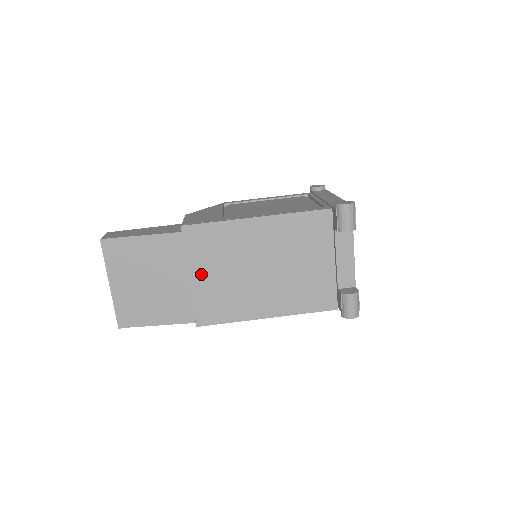
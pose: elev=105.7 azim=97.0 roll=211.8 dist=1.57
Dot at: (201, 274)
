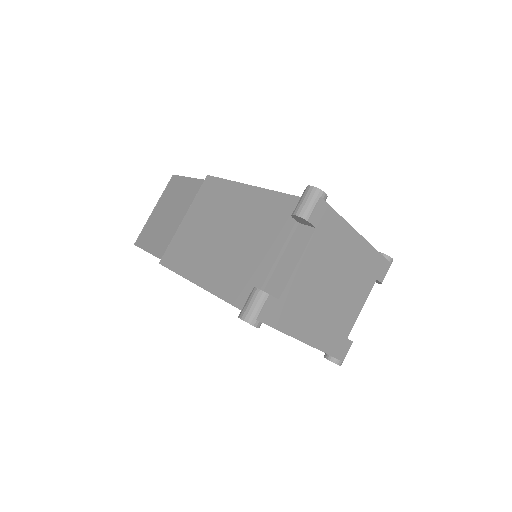
Dot at: (191, 219)
